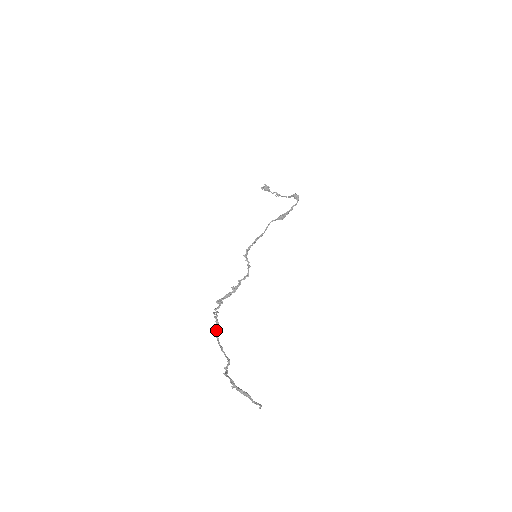
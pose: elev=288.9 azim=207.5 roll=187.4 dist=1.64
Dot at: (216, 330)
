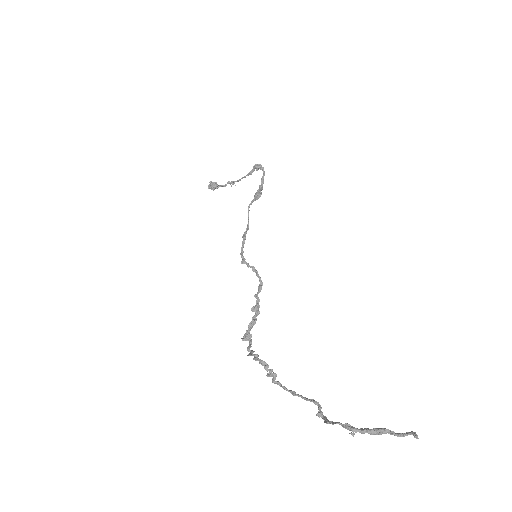
Dot at: (268, 374)
